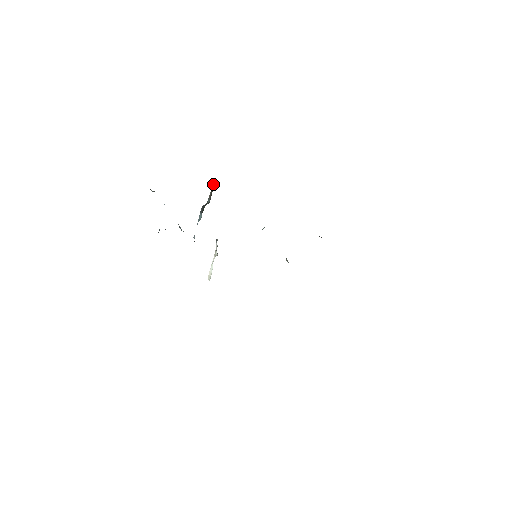
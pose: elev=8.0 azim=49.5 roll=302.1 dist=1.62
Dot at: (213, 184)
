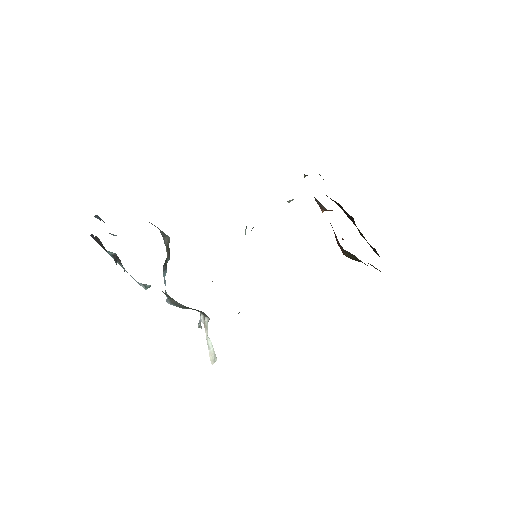
Dot at: (166, 244)
